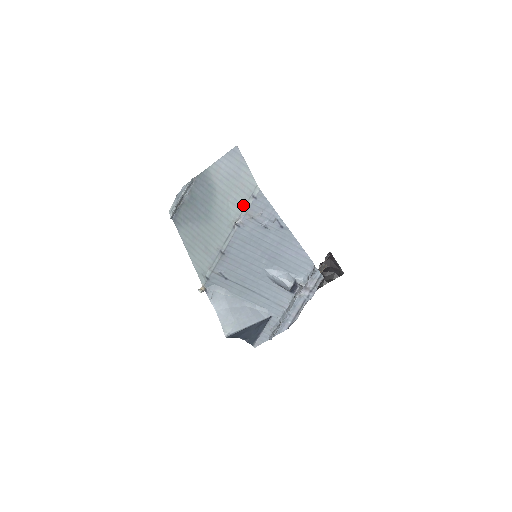
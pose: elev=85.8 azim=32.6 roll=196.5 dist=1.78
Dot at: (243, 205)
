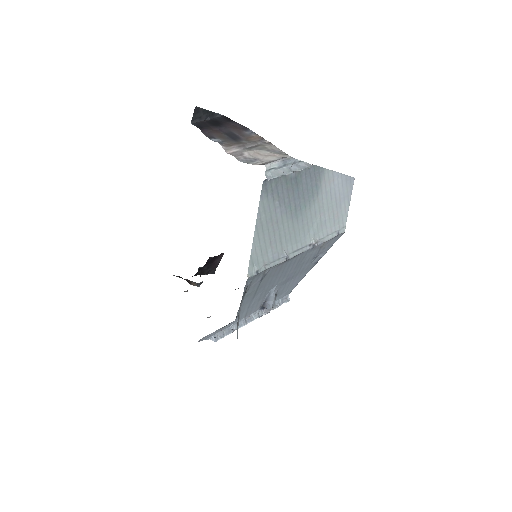
Dot at: (328, 233)
